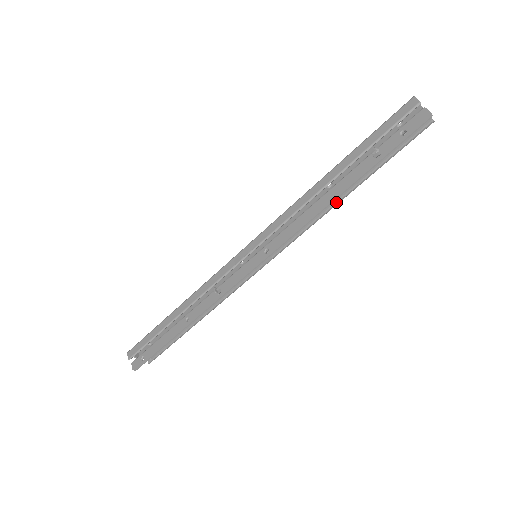
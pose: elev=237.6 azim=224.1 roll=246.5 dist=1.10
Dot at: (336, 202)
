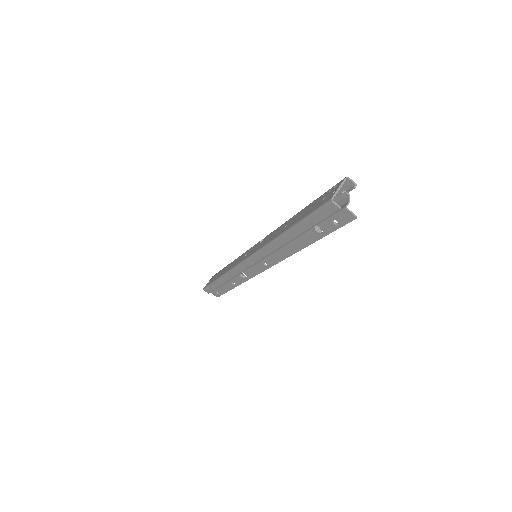
Dot at: occluded
